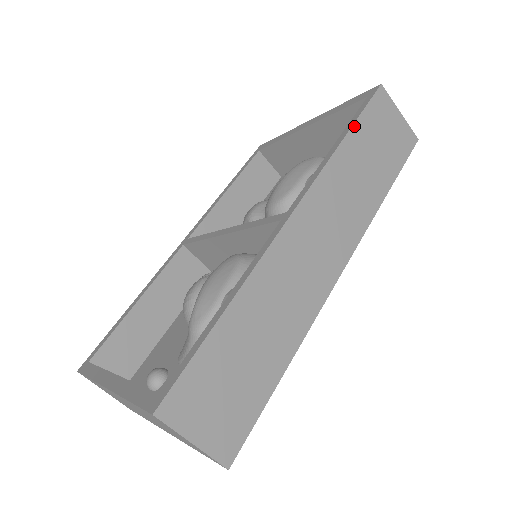
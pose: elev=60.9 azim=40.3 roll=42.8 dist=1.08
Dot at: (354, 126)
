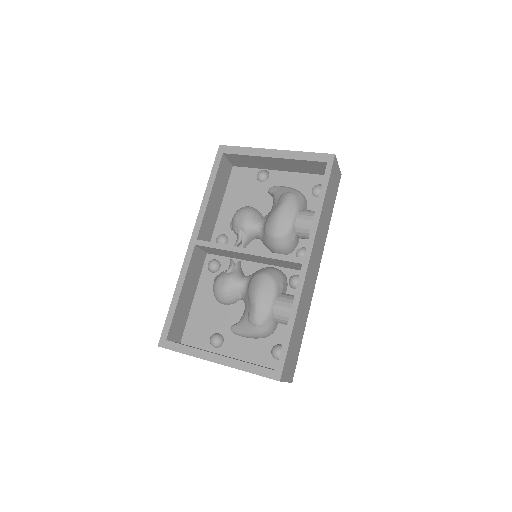
Dot at: (326, 192)
